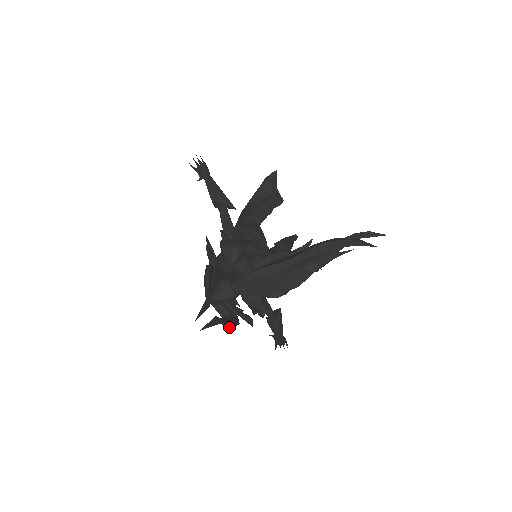
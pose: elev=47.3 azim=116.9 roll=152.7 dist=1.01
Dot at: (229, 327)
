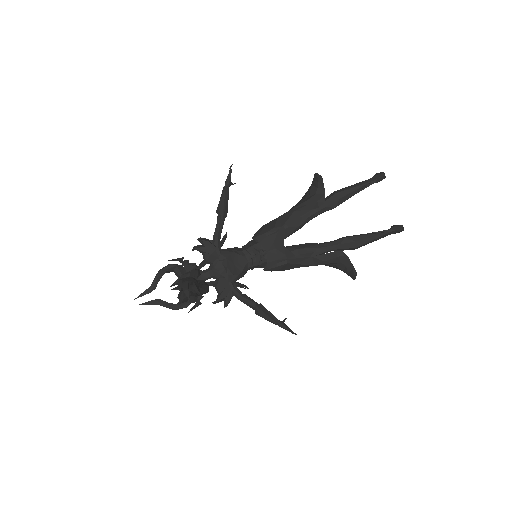
Dot at: (169, 308)
